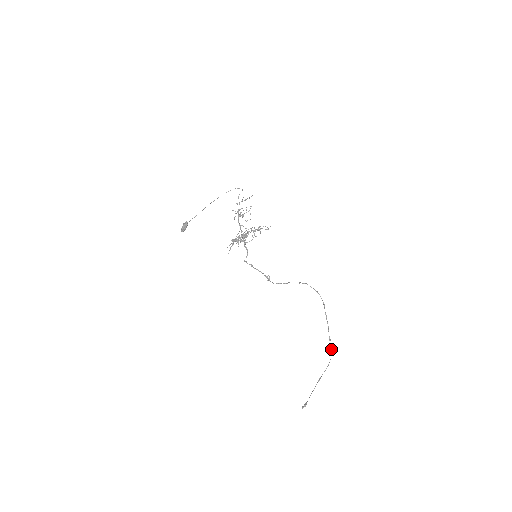
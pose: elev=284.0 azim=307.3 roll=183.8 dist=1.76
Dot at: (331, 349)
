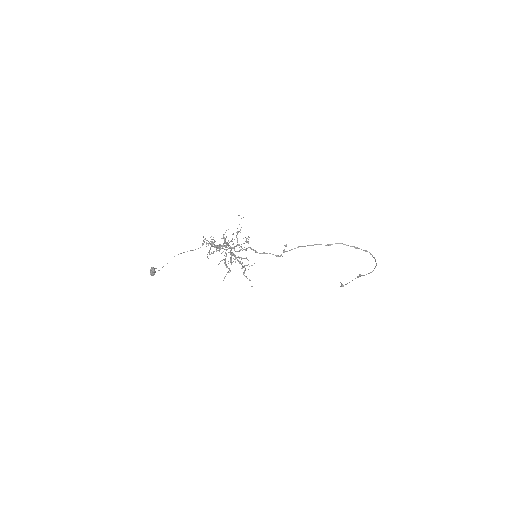
Dot at: (376, 265)
